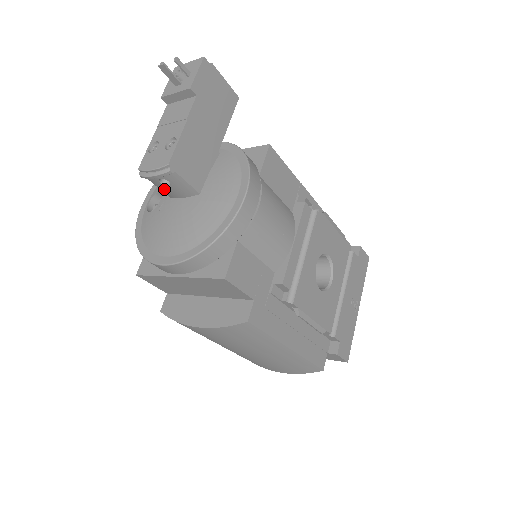
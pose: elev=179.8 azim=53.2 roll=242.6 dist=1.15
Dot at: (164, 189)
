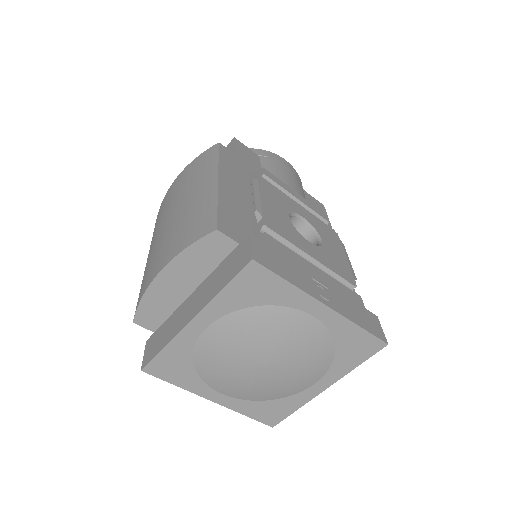
Dot at: occluded
